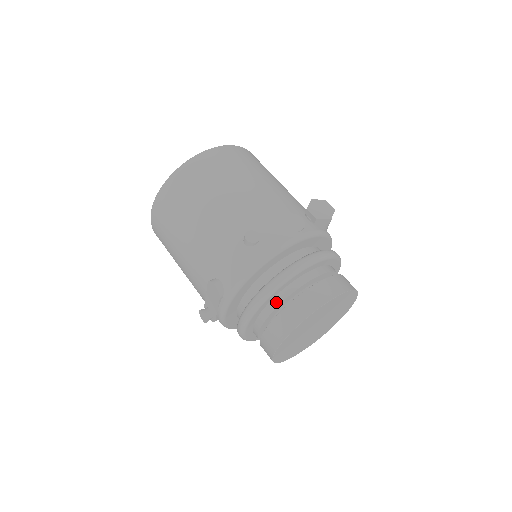
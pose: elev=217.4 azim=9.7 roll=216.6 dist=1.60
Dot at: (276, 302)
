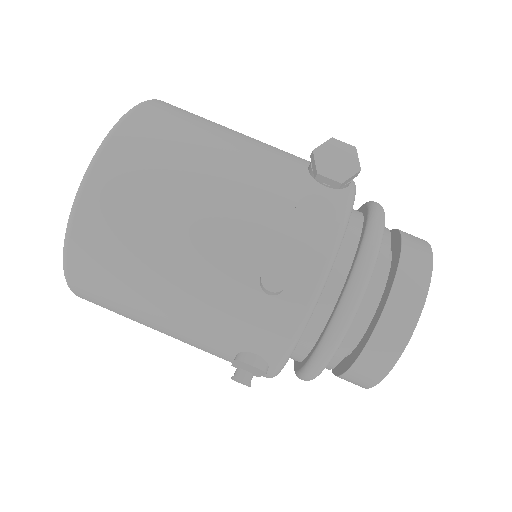
Dot at: (349, 339)
